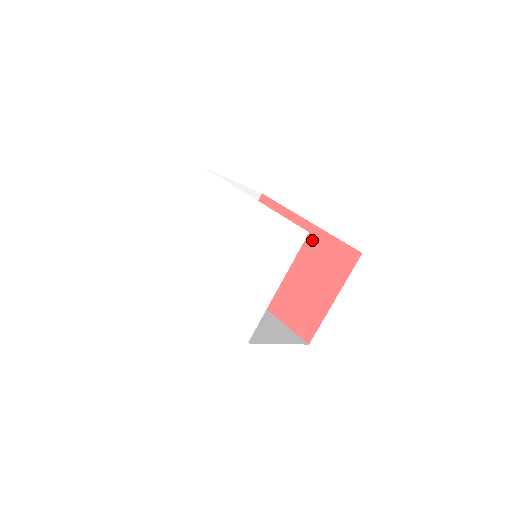
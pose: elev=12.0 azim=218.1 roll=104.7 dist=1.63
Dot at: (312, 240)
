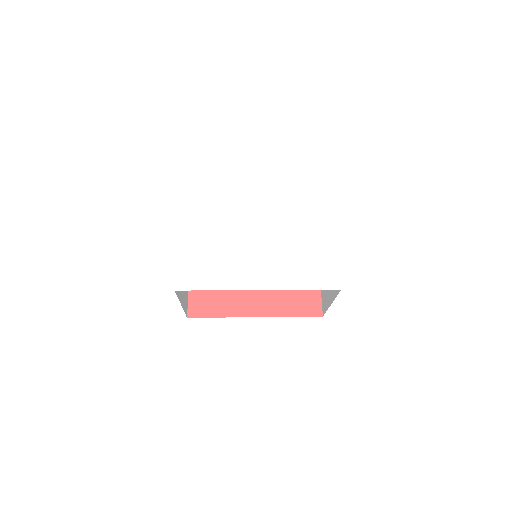
Dot at: occluded
